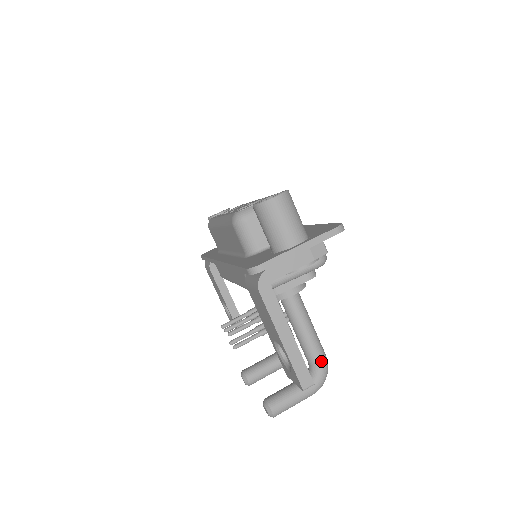
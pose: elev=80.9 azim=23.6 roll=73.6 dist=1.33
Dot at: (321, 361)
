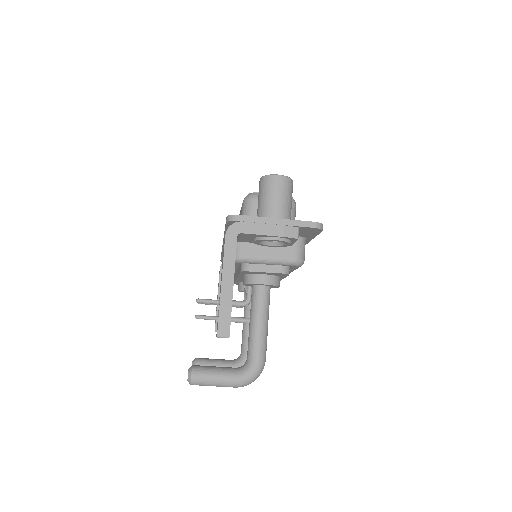
Dot at: (258, 359)
